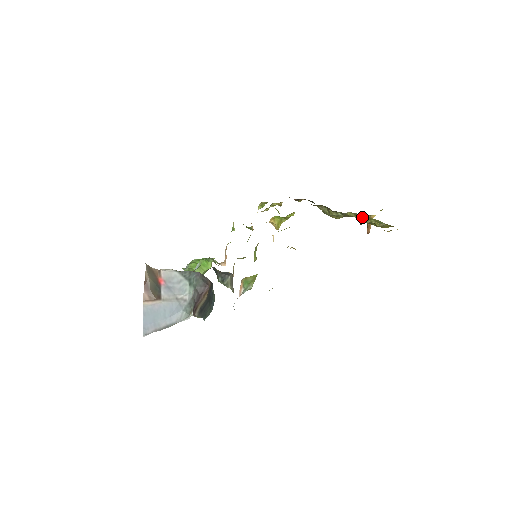
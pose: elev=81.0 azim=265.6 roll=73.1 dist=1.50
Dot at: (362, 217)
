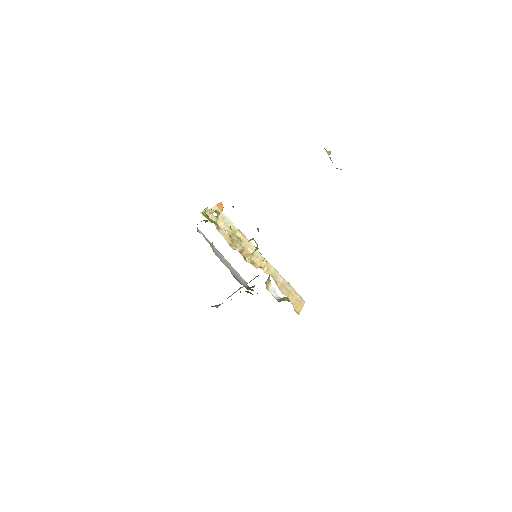
Dot at: occluded
